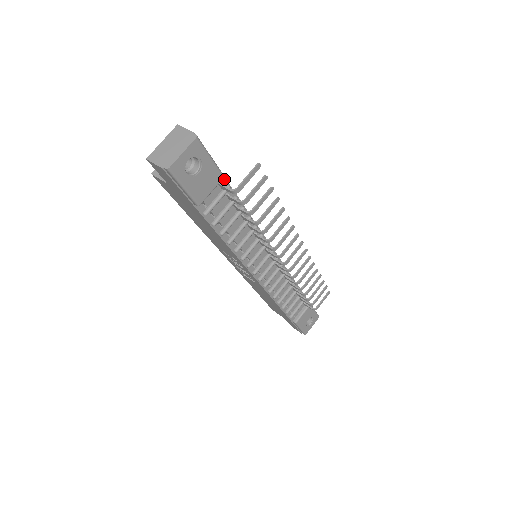
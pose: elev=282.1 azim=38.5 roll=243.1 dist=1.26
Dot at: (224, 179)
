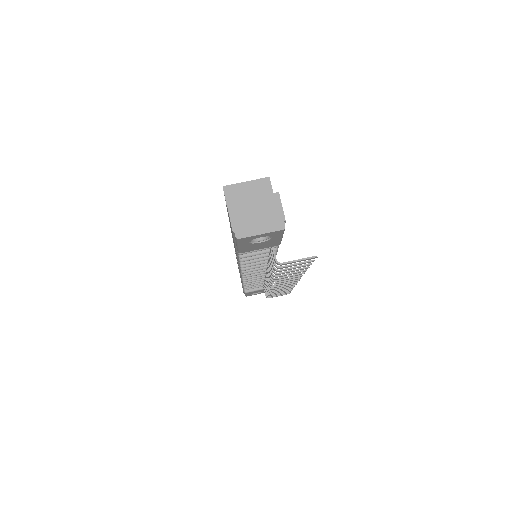
Dot at: occluded
